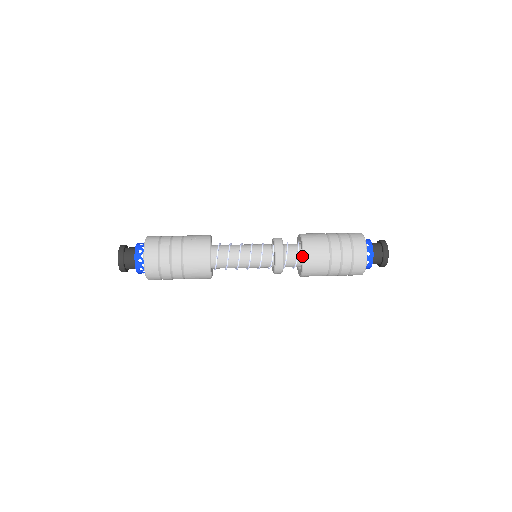
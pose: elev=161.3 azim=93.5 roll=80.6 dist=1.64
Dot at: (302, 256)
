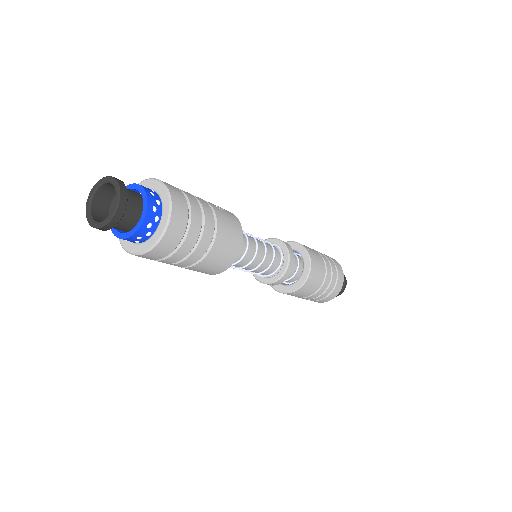
Dot at: (308, 261)
